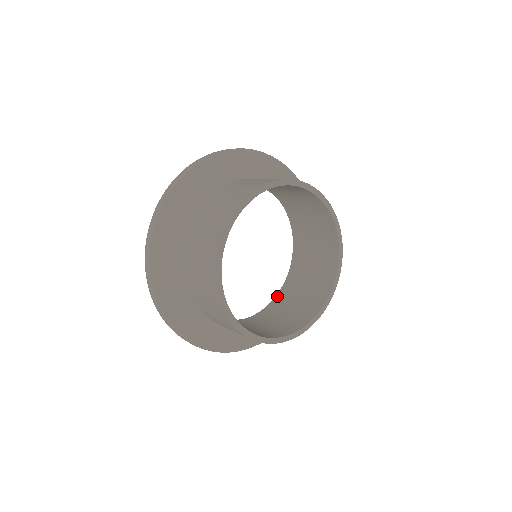
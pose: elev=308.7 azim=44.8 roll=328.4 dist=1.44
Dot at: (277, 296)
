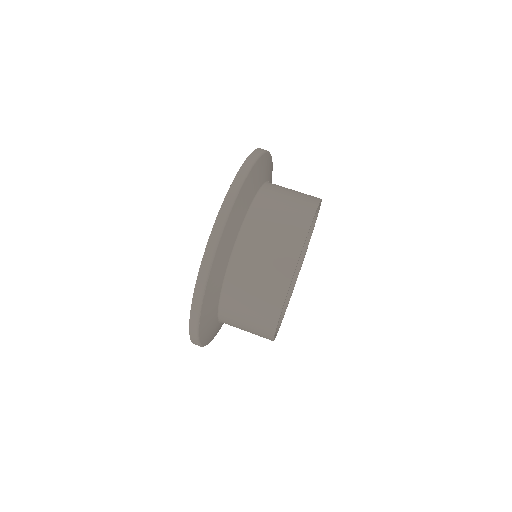
Dot at: occluded
